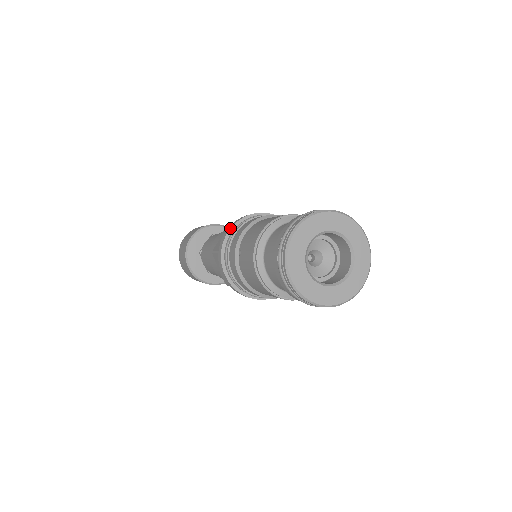
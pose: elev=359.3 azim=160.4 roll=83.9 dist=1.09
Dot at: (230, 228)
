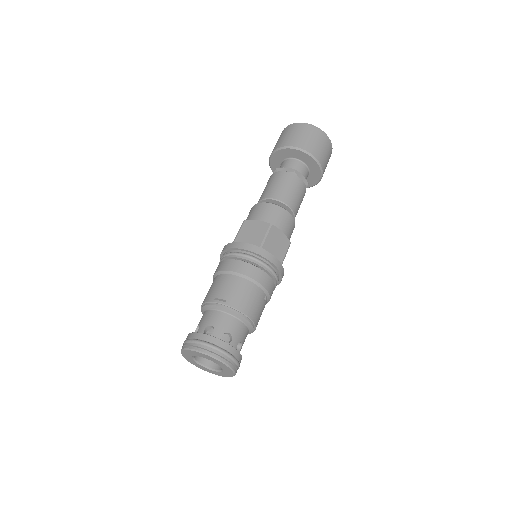
Dot at: (220, 254)
